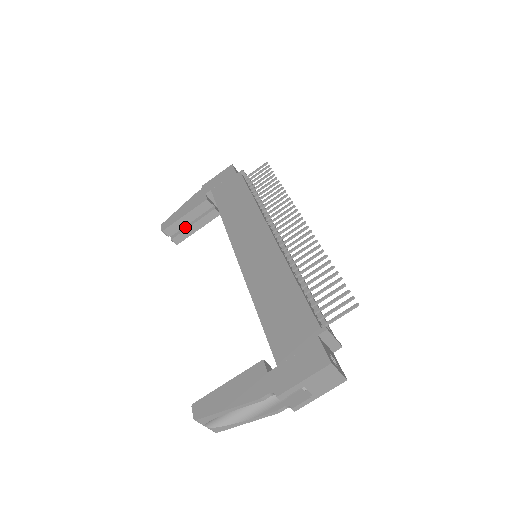
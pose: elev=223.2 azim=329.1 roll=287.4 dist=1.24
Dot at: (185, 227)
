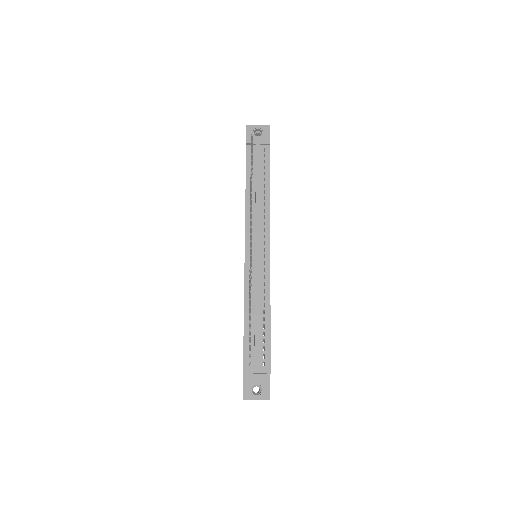
Dot at: occluded
